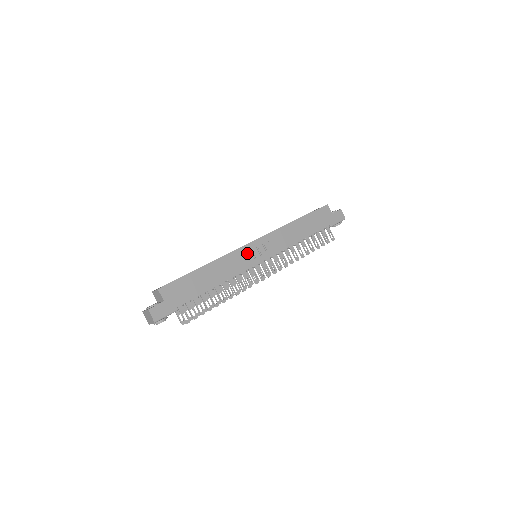
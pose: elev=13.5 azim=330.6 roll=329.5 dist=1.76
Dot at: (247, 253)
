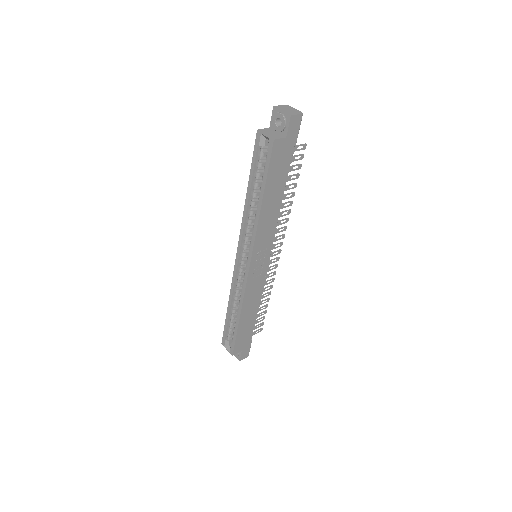
Dot at: (253, 276)
